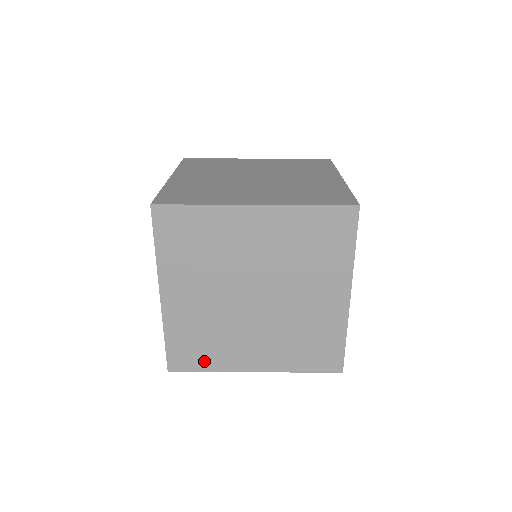
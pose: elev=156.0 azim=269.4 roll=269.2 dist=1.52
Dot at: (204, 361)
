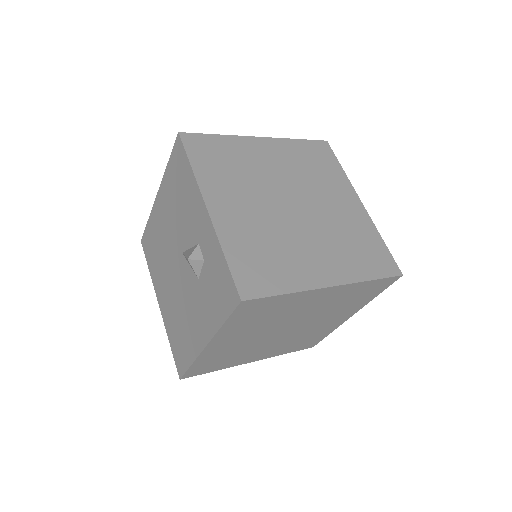
Dot at: (216, 367)
